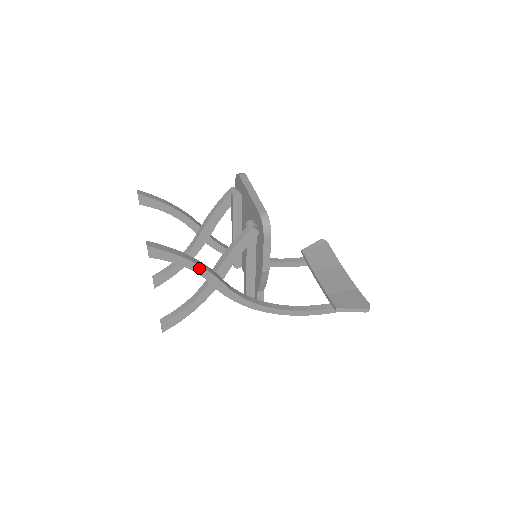
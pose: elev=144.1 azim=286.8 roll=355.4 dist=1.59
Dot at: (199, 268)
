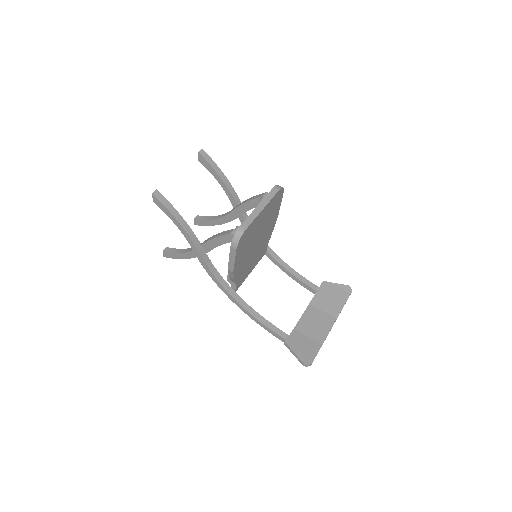
Dot at: (185, 233)
